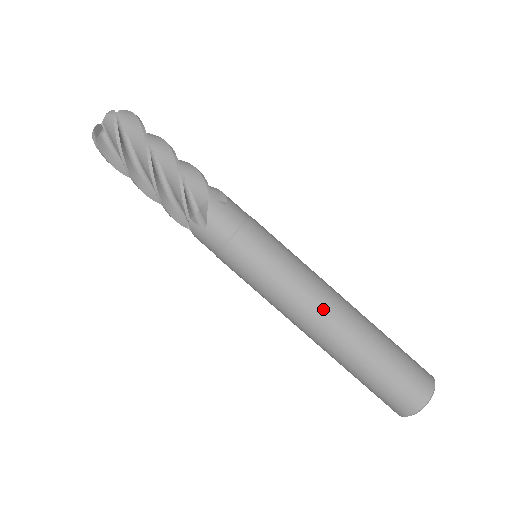
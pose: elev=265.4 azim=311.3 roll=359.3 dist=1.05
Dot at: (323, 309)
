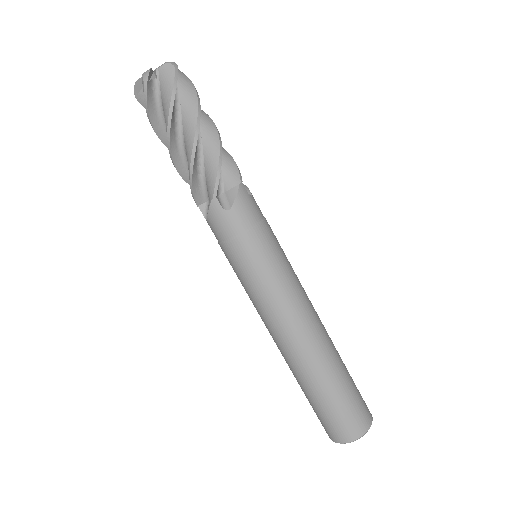
Dot at: (309, 323)
